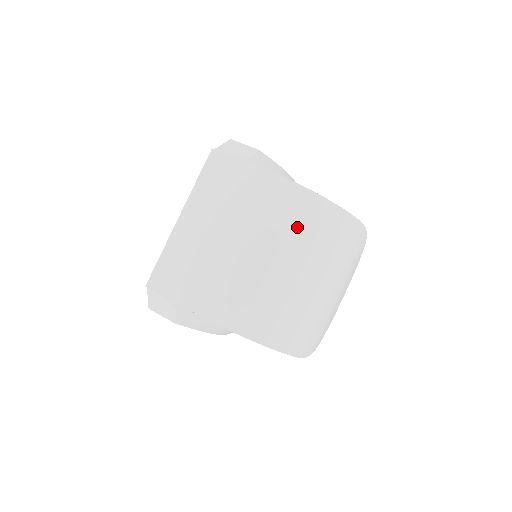
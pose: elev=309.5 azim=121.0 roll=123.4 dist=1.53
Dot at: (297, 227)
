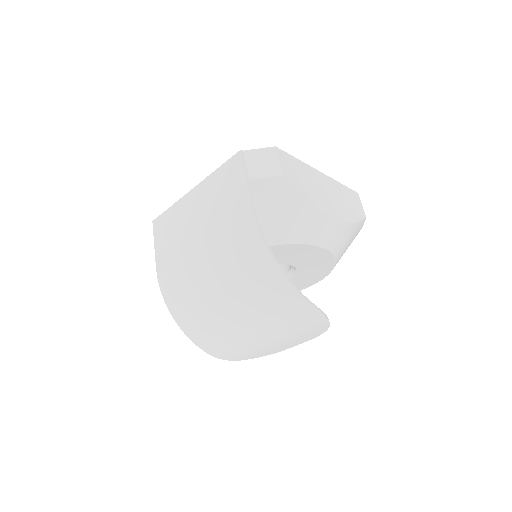
Dot at: (242, 270)
